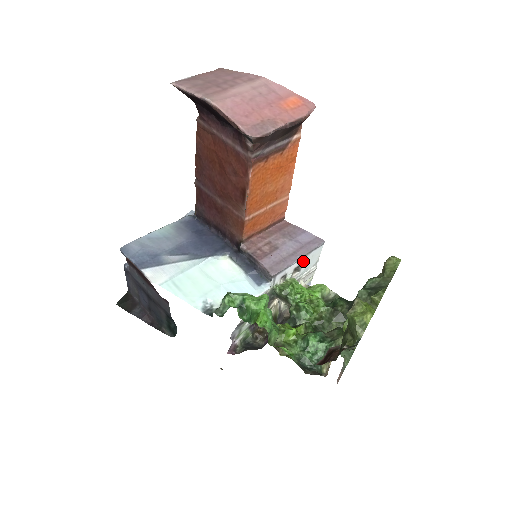
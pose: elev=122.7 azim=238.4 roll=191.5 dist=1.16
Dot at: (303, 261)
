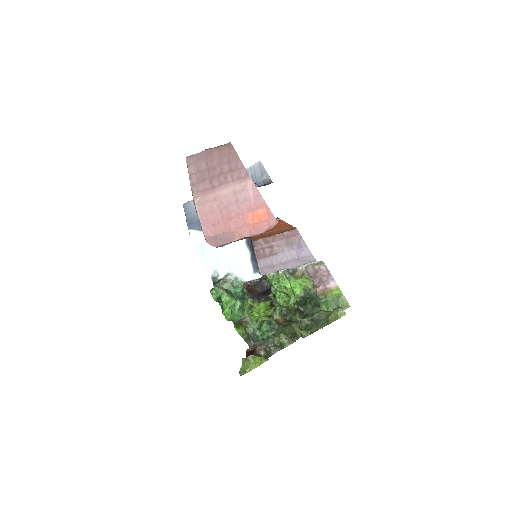
Dot at: occluded
